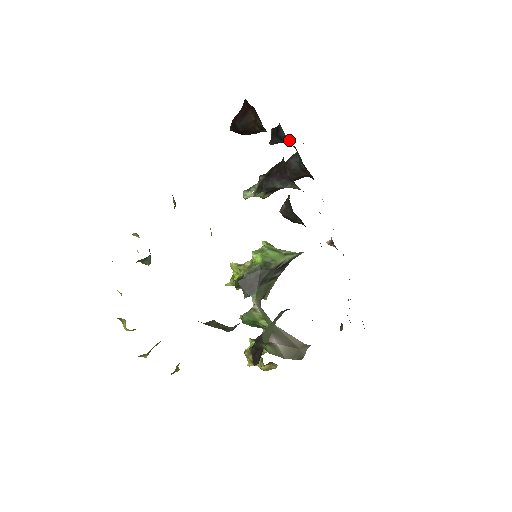
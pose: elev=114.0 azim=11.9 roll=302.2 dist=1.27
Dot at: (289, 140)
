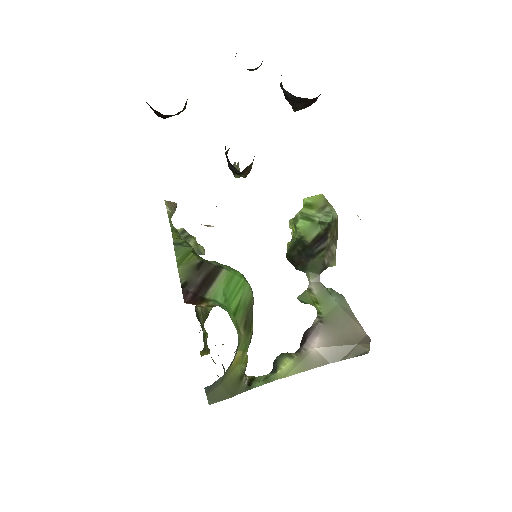
Dot at: occluded
